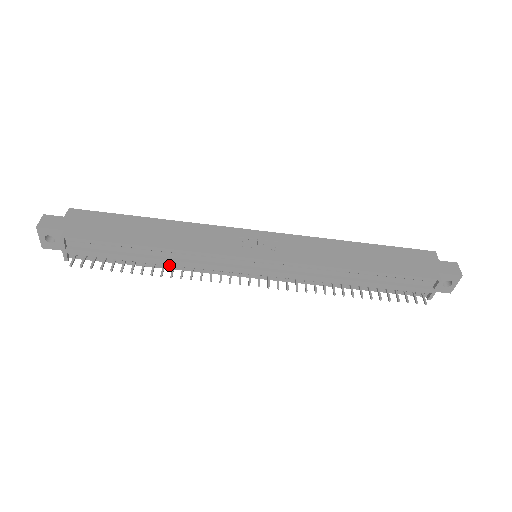
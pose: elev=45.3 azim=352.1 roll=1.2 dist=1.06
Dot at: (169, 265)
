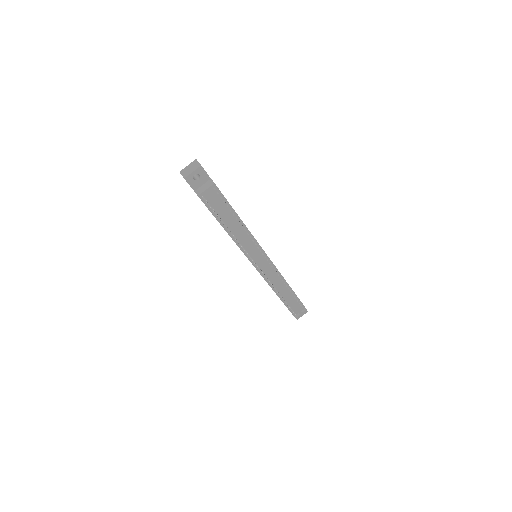
Dot at: occluded
